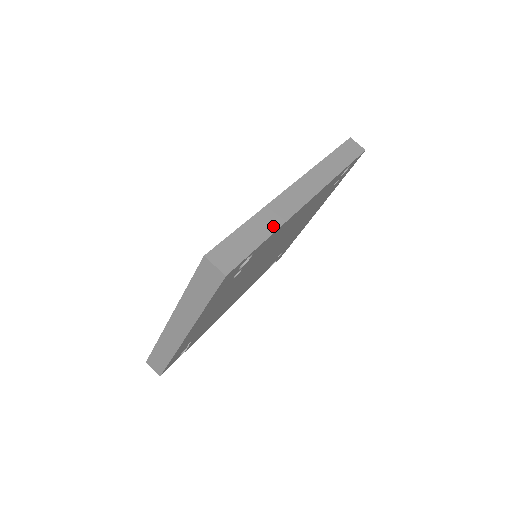
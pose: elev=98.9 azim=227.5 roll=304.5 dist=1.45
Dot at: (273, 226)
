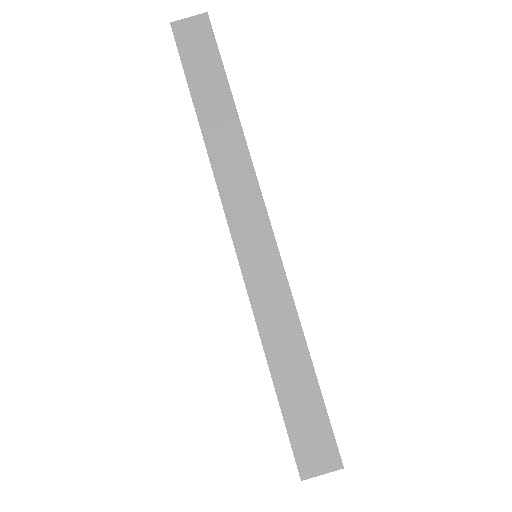
Dot at: (293, 332)
